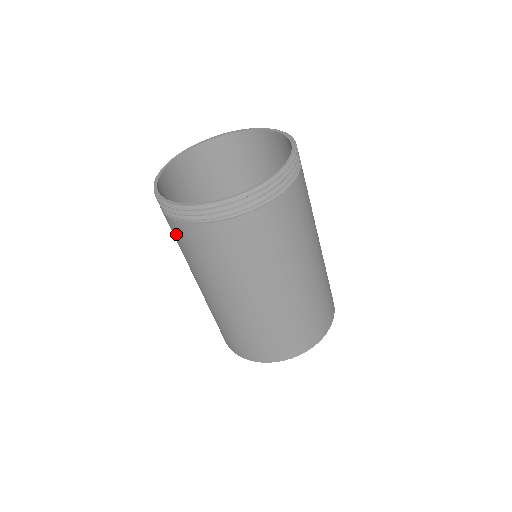
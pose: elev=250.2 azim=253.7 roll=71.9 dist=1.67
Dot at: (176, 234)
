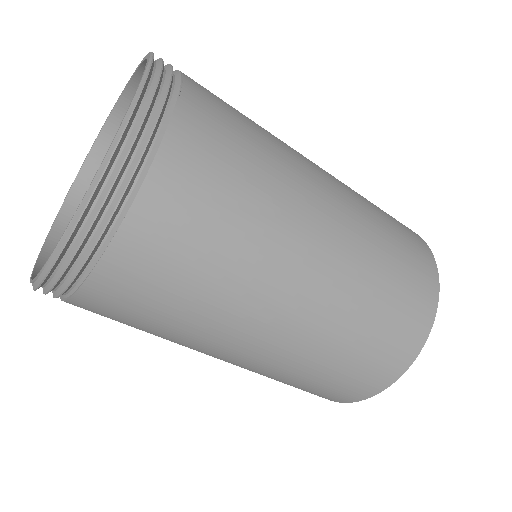
Dot at: occluded
